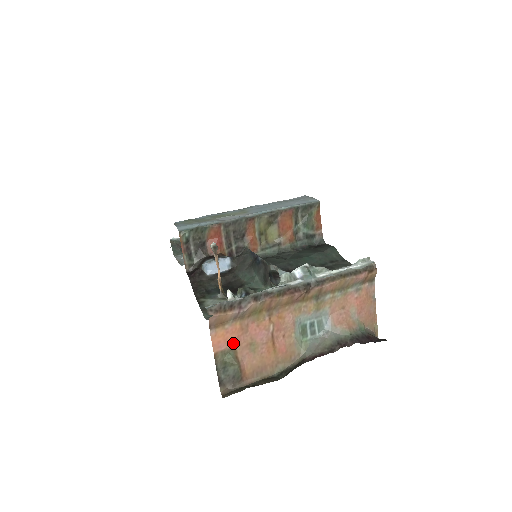
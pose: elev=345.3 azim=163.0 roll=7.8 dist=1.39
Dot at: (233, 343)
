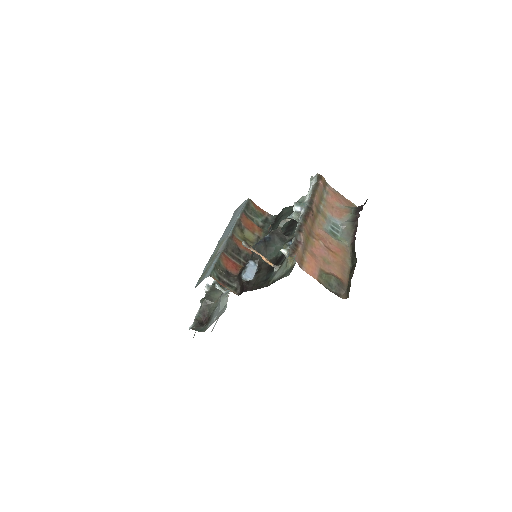
Dot at: (317, 267)
